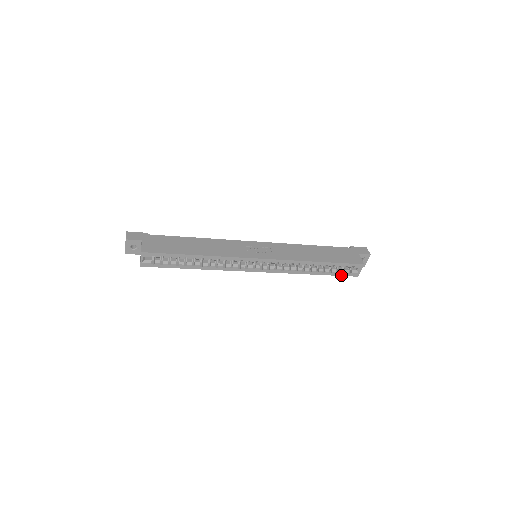
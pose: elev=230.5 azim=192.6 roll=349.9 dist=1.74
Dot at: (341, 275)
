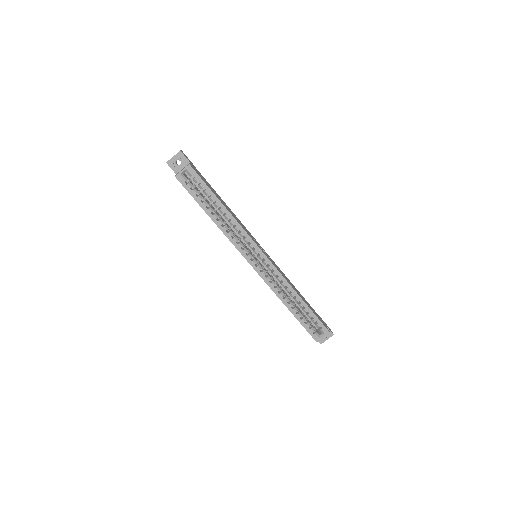
Dot at: (306, 329)
